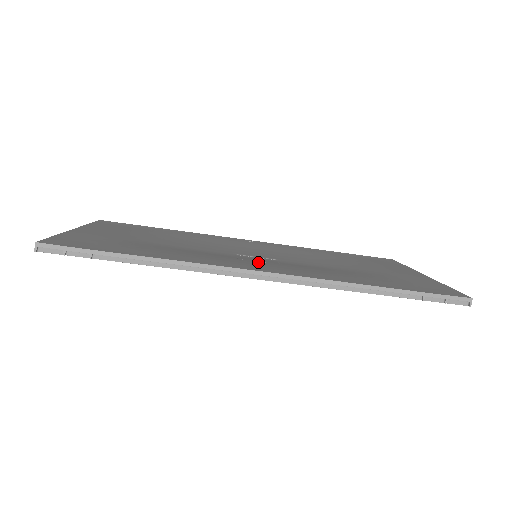
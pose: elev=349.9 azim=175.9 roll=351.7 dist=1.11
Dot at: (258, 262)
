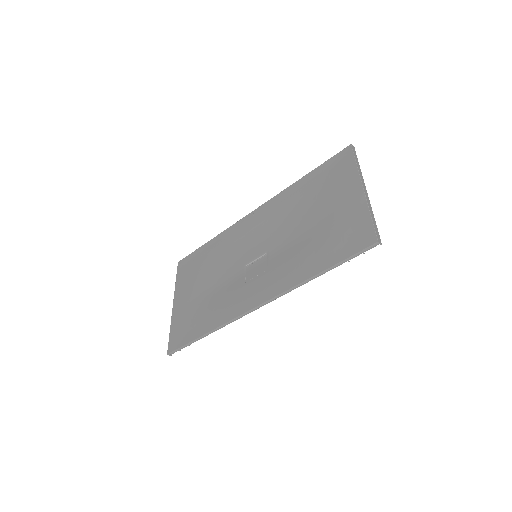
Dot at: (255, 280)
